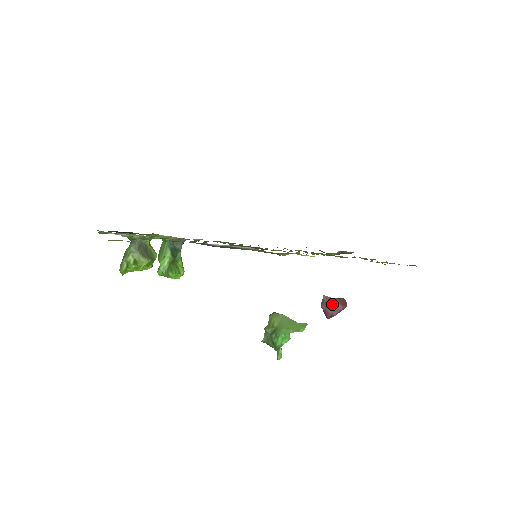
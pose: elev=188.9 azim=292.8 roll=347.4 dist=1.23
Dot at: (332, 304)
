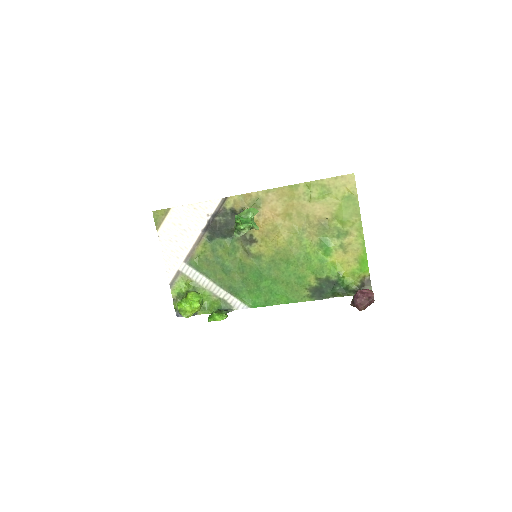
Dot at: occluded
